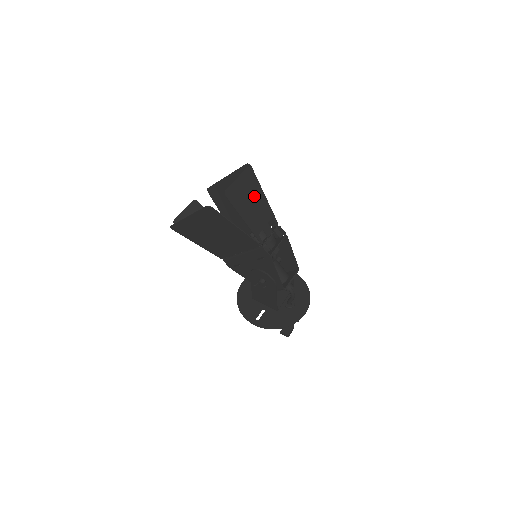
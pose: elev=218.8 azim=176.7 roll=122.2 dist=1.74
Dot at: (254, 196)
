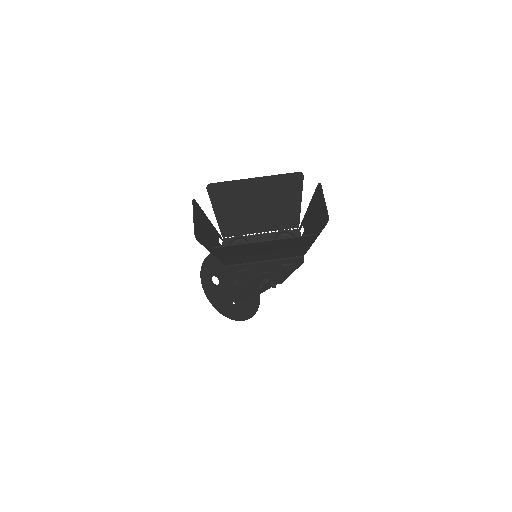
Dot at: (314, 210)
